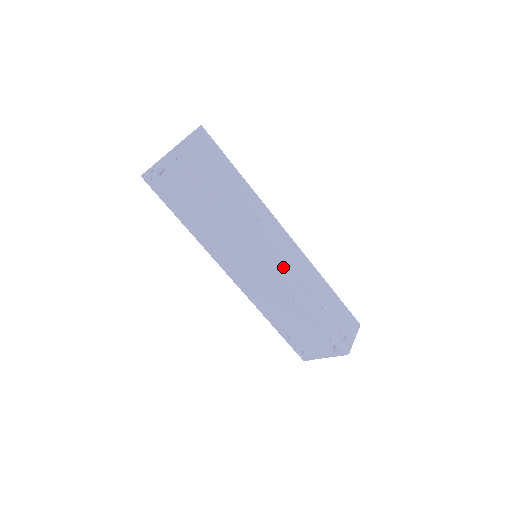
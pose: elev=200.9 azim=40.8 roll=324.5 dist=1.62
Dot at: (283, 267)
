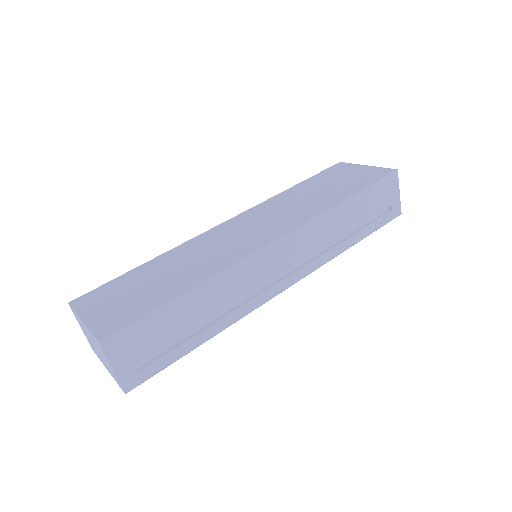
Dot at: (302, 271)
